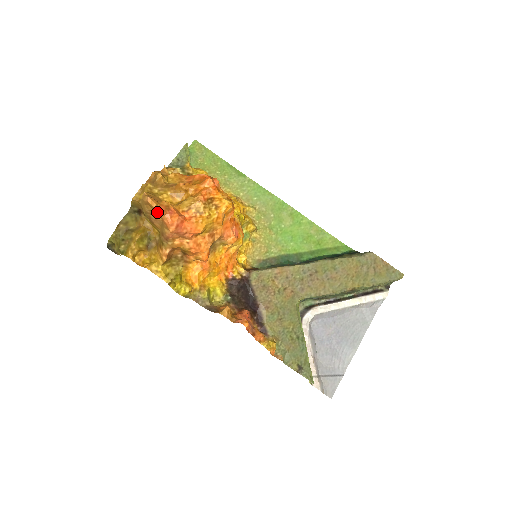
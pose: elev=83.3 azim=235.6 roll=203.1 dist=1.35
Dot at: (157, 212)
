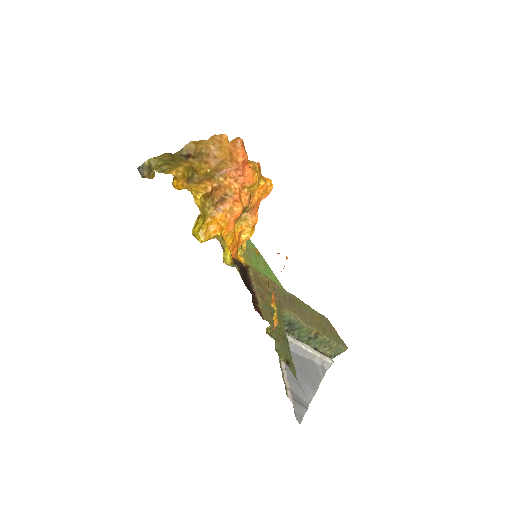
Dot at: (231, 144)
